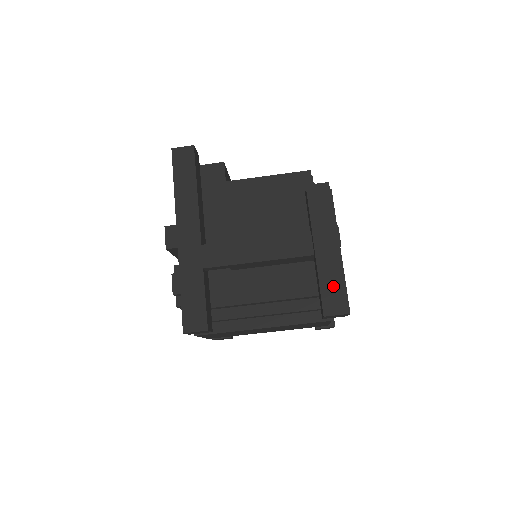
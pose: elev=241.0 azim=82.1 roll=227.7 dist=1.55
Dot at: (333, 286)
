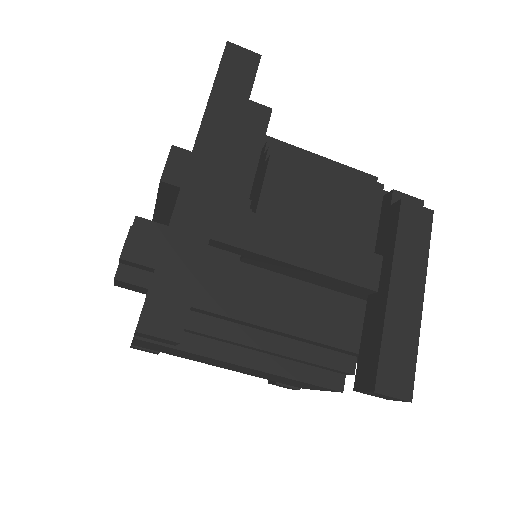
Dot at: (400, 350)
